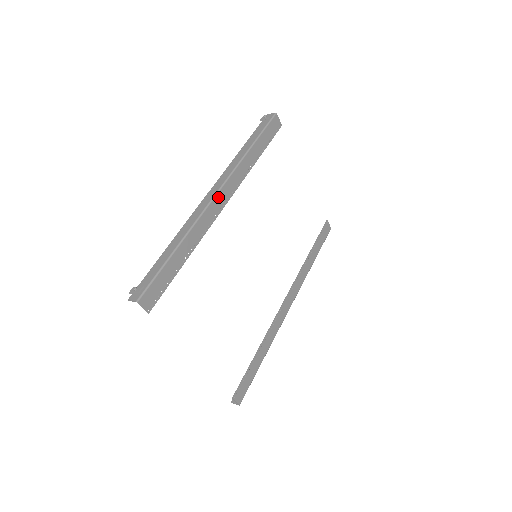
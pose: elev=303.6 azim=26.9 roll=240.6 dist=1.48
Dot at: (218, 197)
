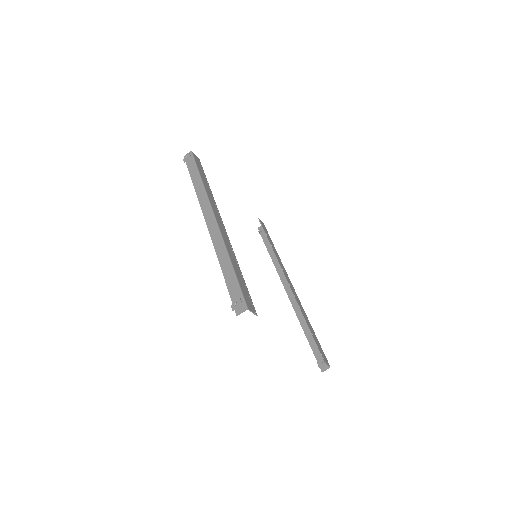
Dot at: (217, 218)
